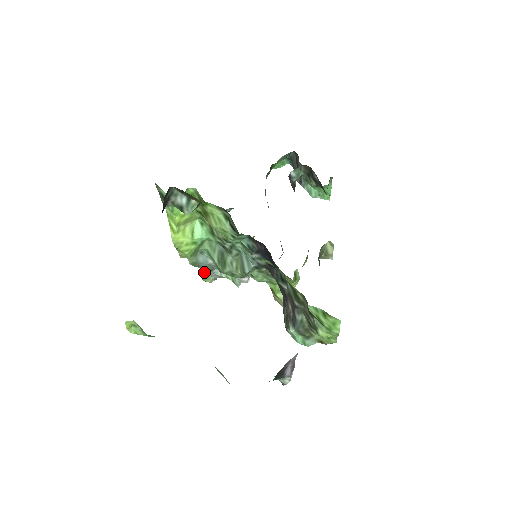
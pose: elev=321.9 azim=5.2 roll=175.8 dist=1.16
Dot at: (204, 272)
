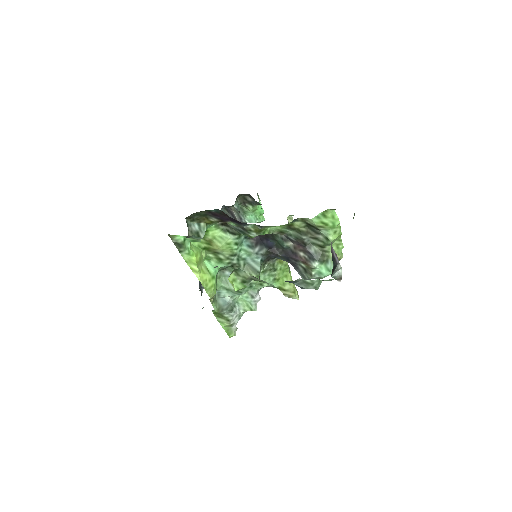
Dot at: (227, 323)
